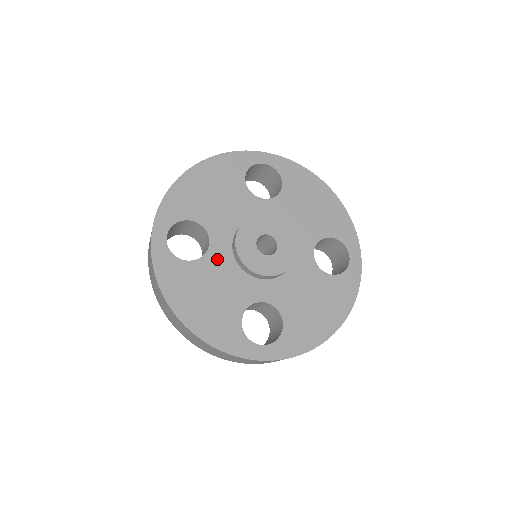
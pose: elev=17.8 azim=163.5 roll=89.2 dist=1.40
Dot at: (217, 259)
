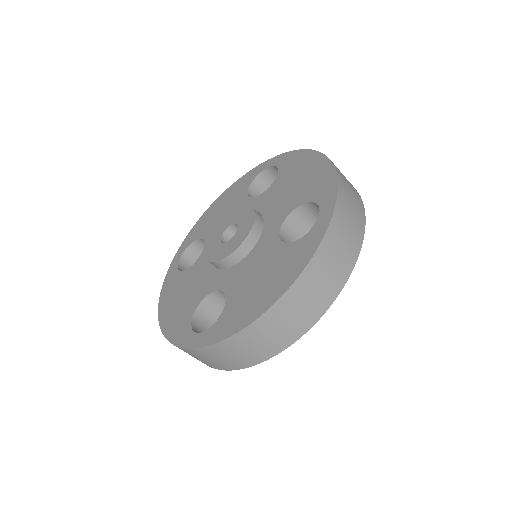
Dot at: (201, 263)
